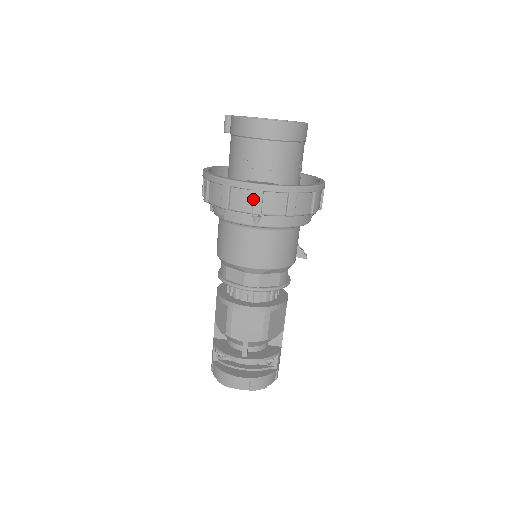
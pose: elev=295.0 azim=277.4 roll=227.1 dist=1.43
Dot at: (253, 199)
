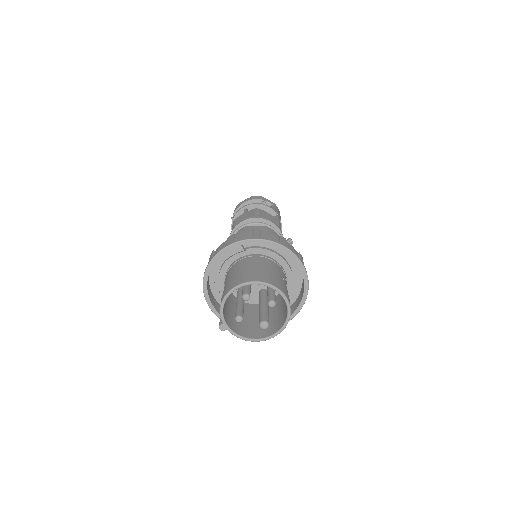
Dot at: occluded
